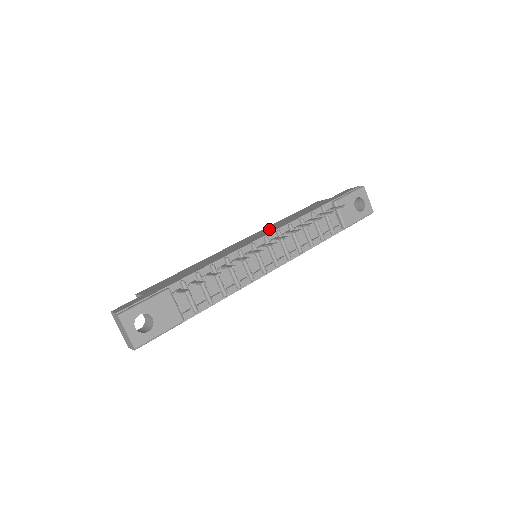
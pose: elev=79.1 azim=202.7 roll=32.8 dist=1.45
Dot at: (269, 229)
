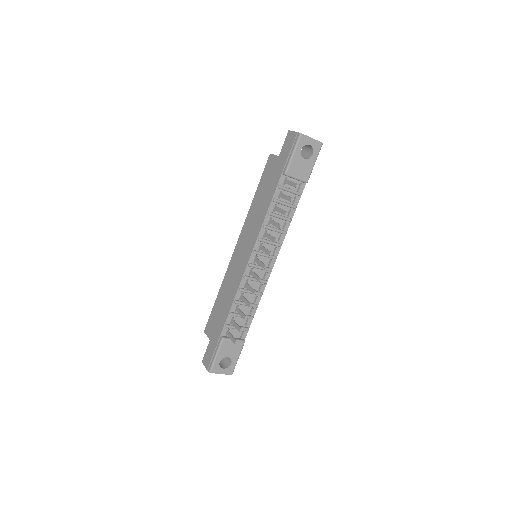
Dot at: (251, 229)
